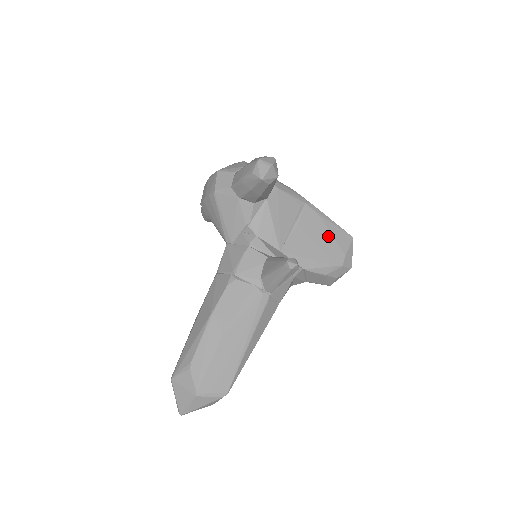
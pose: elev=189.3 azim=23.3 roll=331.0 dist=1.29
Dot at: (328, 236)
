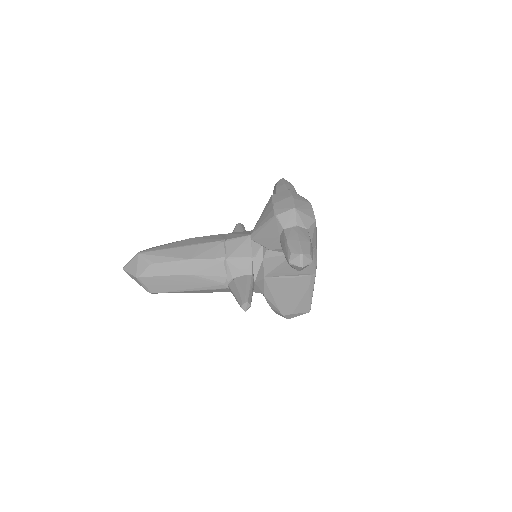
Dot at: (298, 298)
